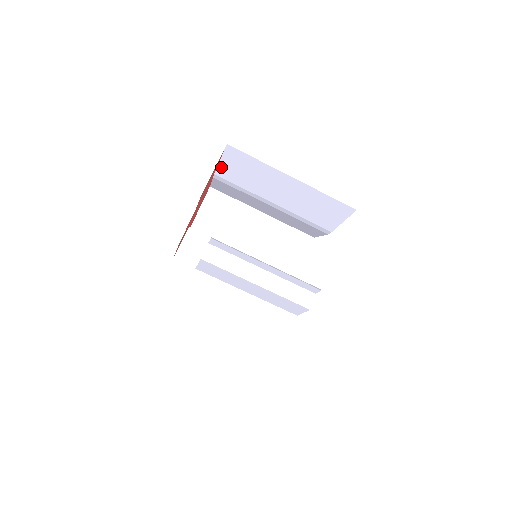
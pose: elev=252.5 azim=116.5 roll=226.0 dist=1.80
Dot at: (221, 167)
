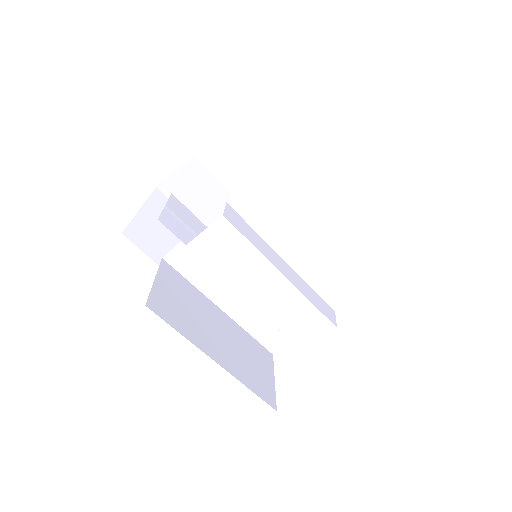
Dot at: (220, 138)
